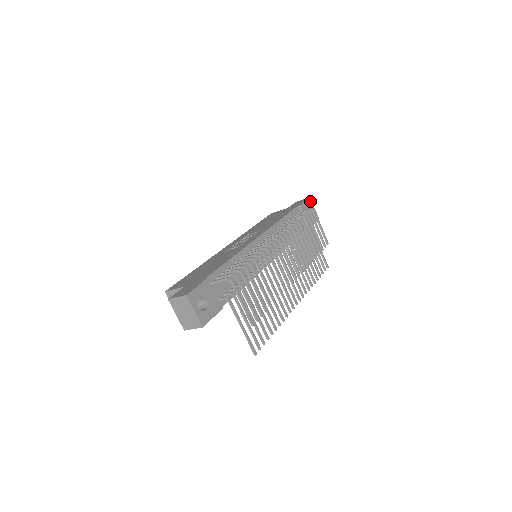
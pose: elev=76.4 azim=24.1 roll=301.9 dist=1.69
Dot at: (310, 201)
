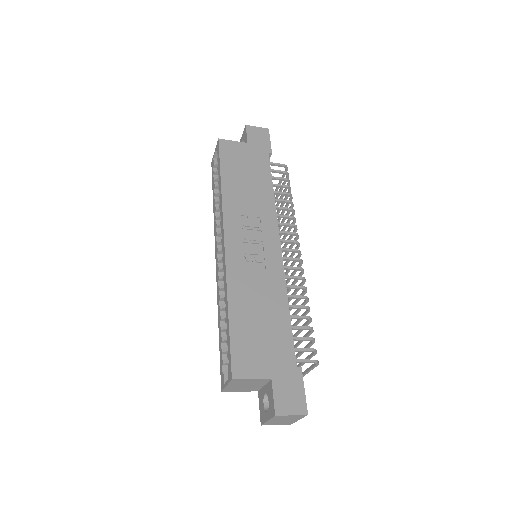
Dot at: occluded
